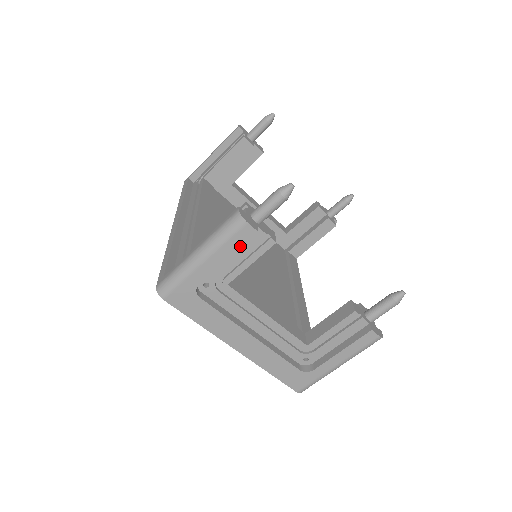
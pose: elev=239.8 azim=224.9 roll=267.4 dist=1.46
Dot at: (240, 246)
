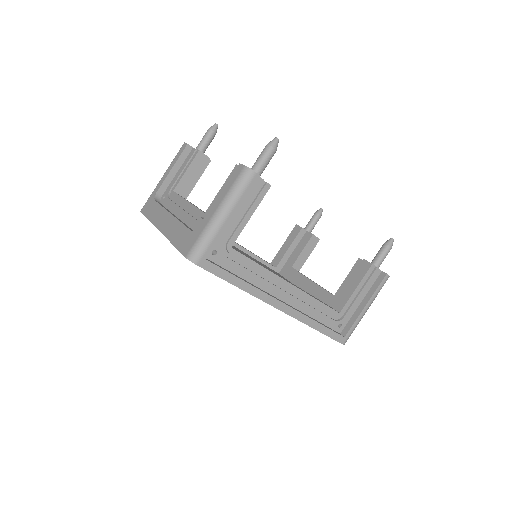
Dot at: (179, 157)
